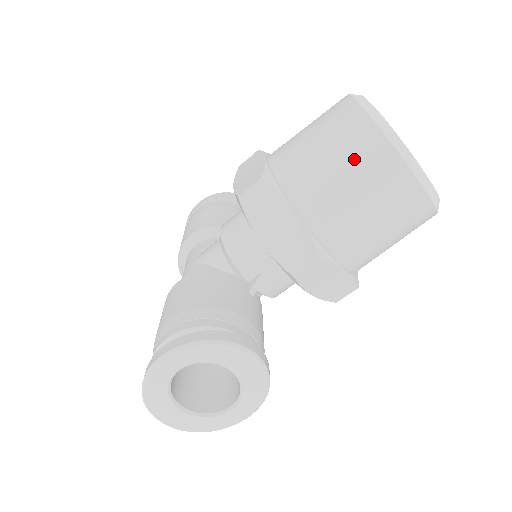
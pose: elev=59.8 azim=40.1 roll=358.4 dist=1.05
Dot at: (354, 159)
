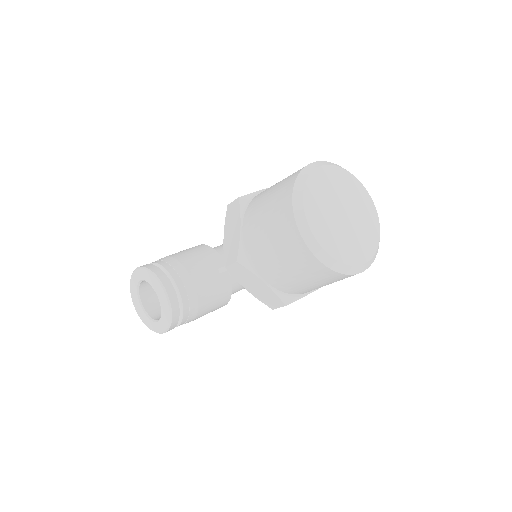
Dot at: (275, 203)
